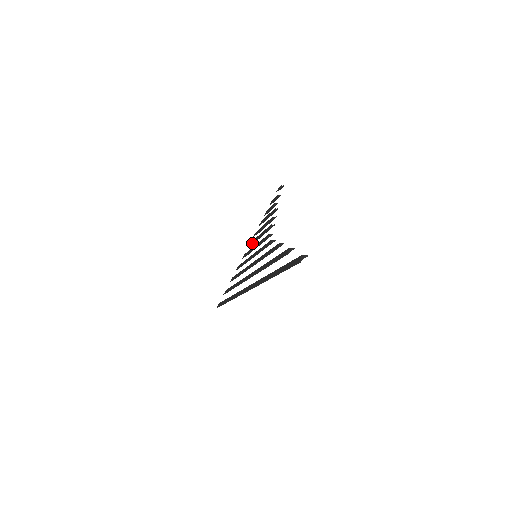
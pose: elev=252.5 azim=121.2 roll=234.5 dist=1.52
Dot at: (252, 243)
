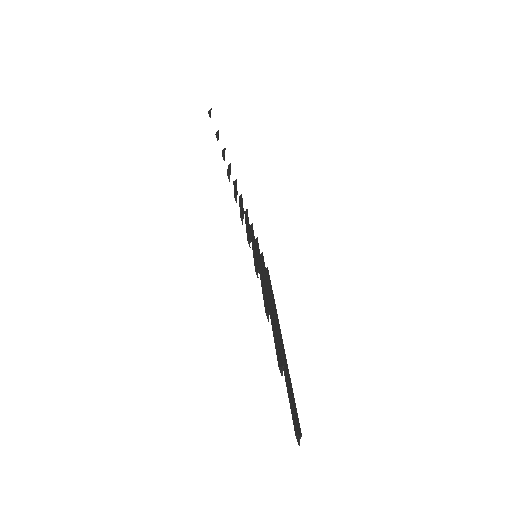
Dot at: occluded
